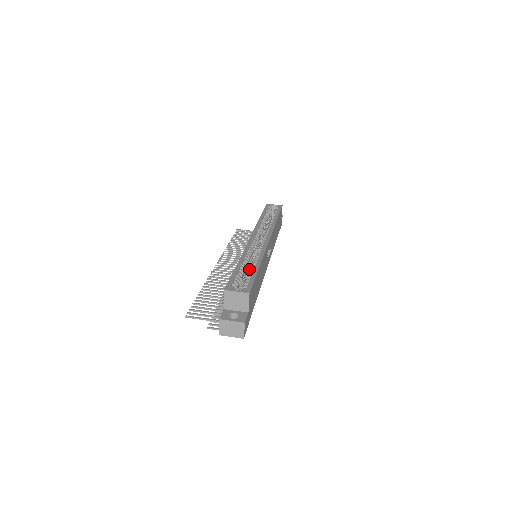
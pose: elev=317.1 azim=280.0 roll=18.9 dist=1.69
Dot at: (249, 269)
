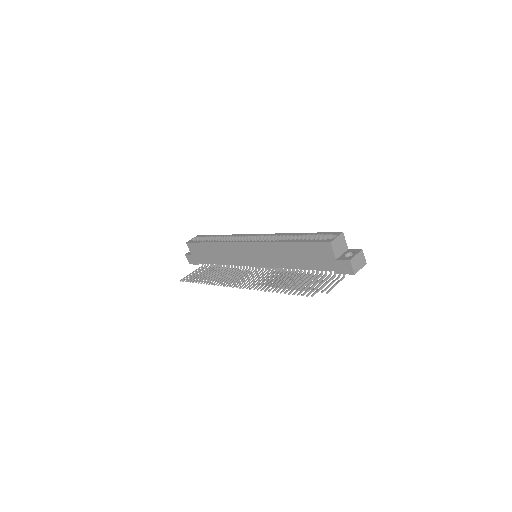
Dot at: occluded
